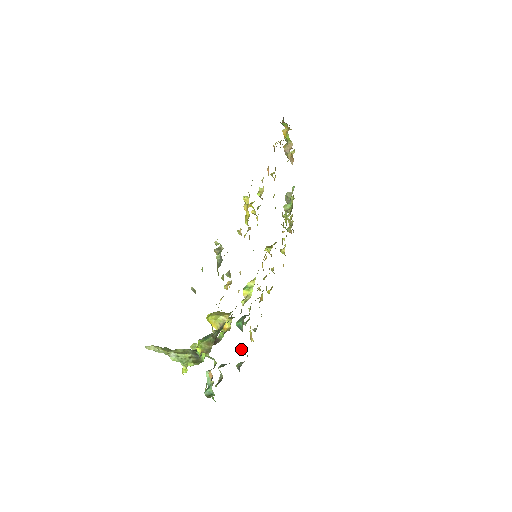
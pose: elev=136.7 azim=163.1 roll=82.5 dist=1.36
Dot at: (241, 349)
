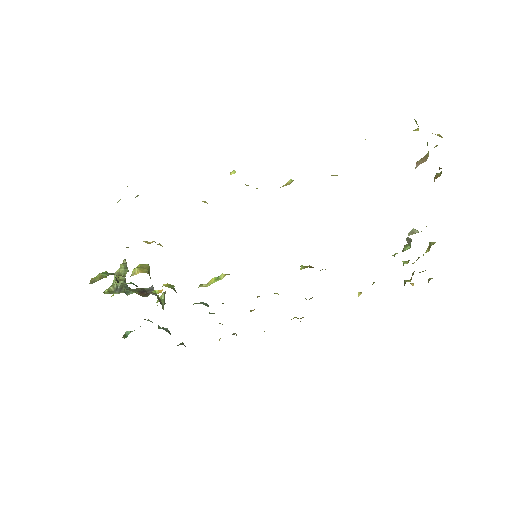
Dot at: occluded
